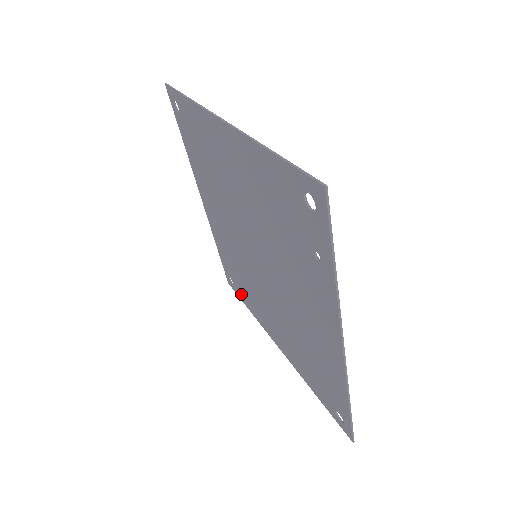
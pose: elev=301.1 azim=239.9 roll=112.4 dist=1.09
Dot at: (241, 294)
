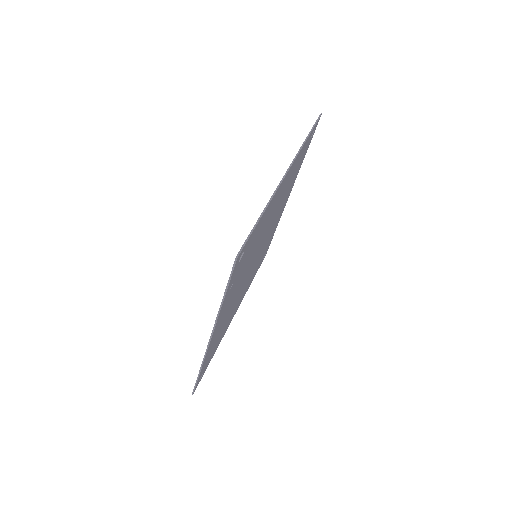
Dot at: occluded
